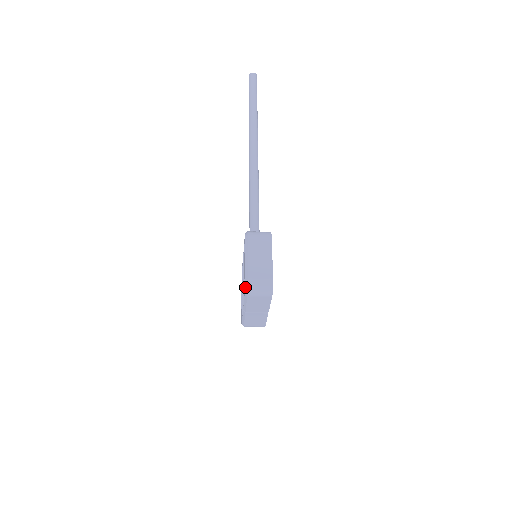
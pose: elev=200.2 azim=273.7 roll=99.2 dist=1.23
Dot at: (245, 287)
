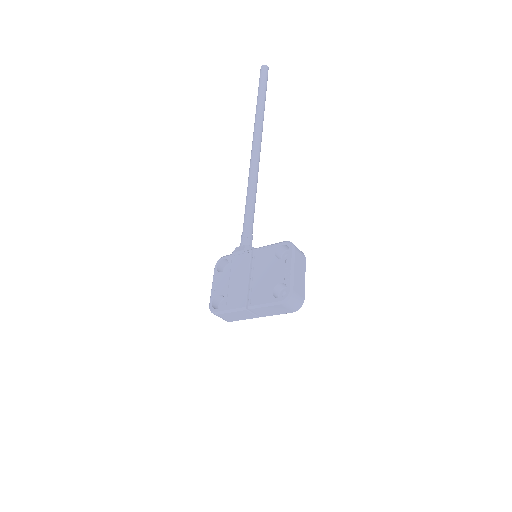
Dot at: (287, 296)
